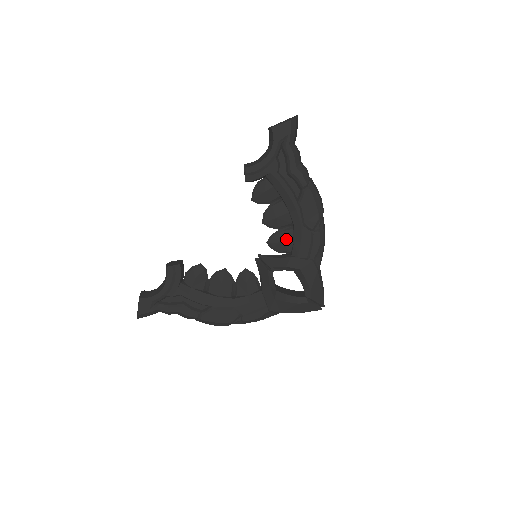
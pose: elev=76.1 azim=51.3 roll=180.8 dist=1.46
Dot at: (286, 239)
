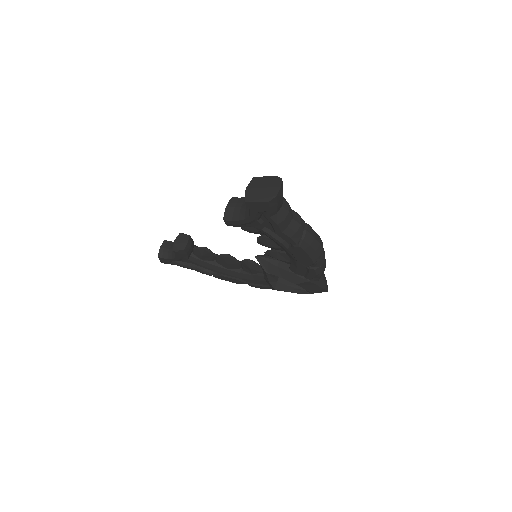
Dot at: (283, 259)
